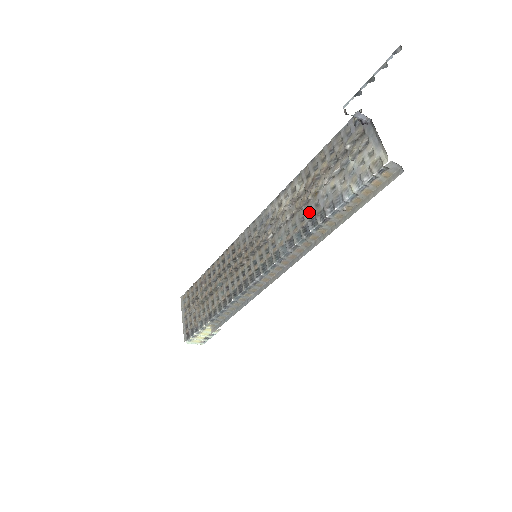
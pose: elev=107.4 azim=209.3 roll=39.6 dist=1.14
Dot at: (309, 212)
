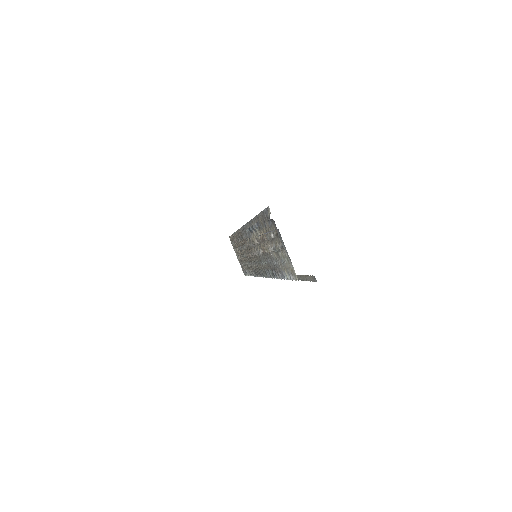
Dot at: (271, 261)
